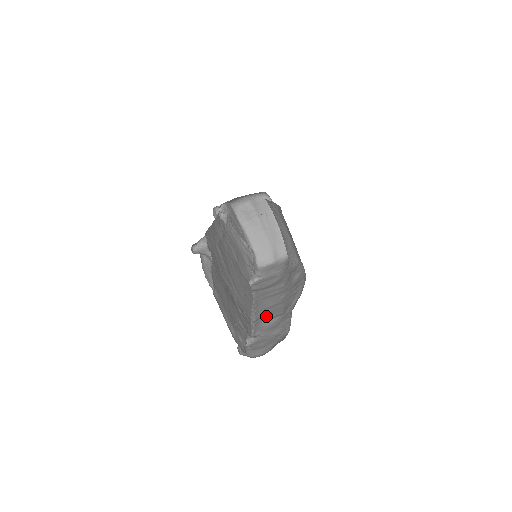
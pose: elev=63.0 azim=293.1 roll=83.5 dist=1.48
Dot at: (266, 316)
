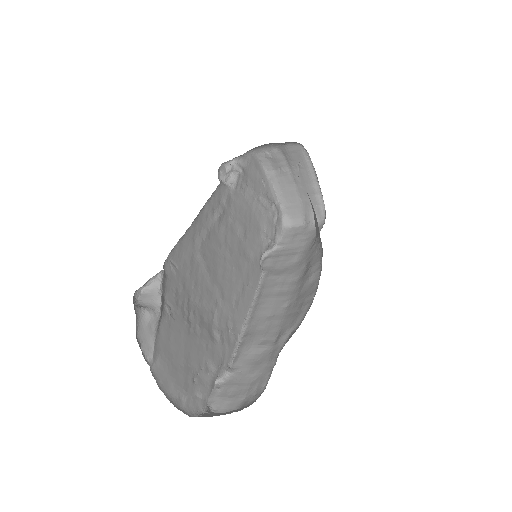
Dot at: (256, 336)
